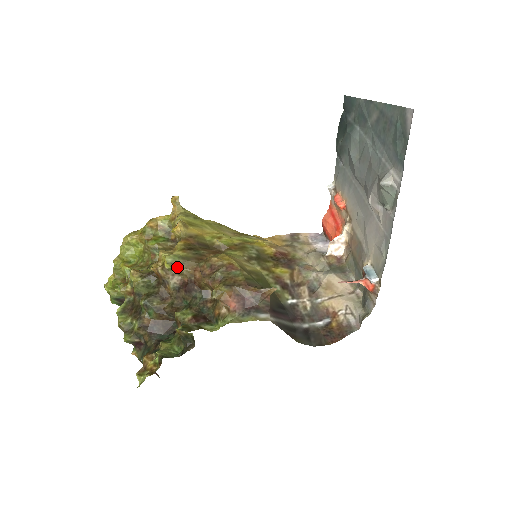
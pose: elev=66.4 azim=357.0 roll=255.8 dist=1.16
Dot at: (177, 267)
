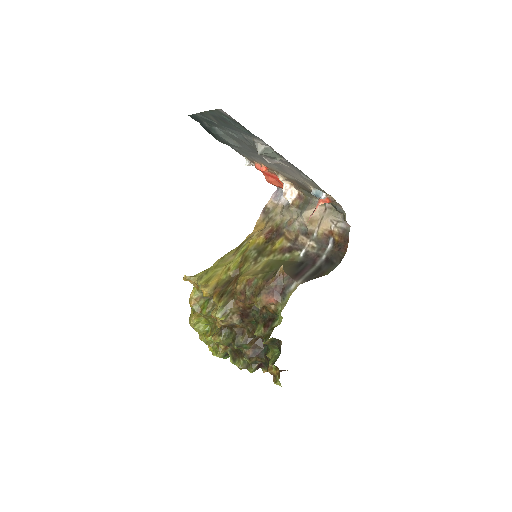
Dot at: (227, 313)
